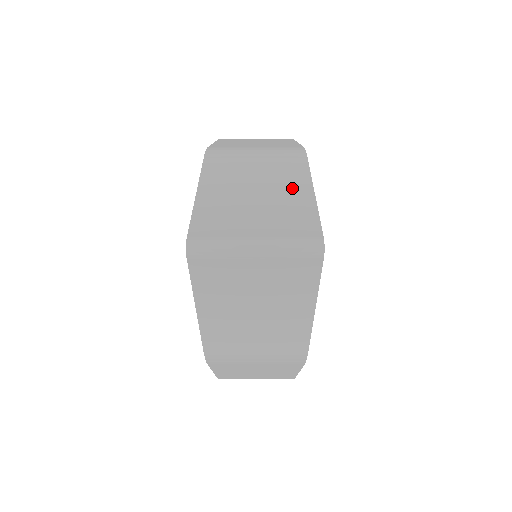
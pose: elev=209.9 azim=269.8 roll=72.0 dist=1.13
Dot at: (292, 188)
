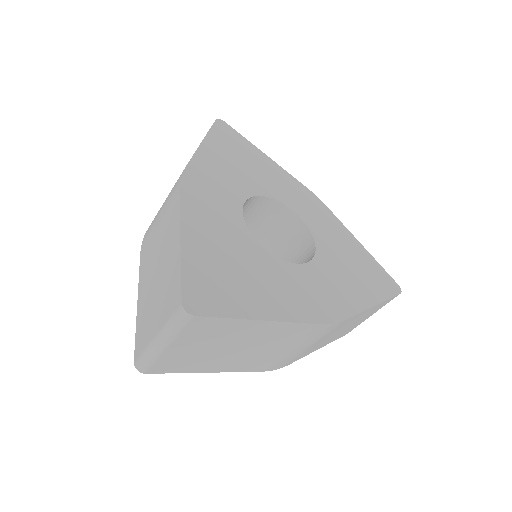
Dot at: (171, 248)
